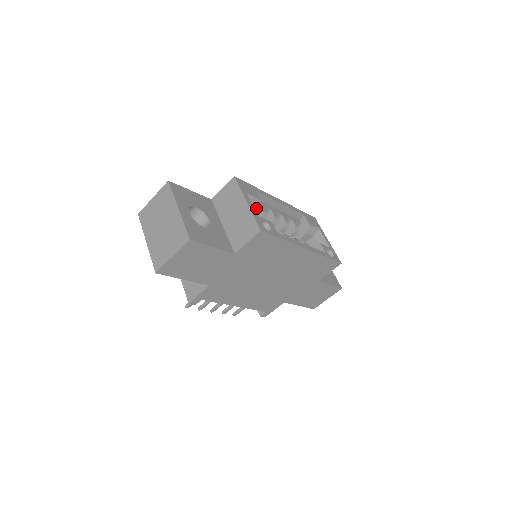
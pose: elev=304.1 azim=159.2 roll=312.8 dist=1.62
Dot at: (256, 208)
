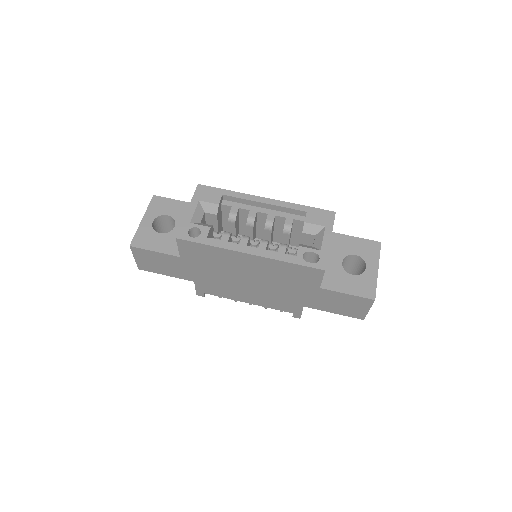
Dot at: (214, 212)
